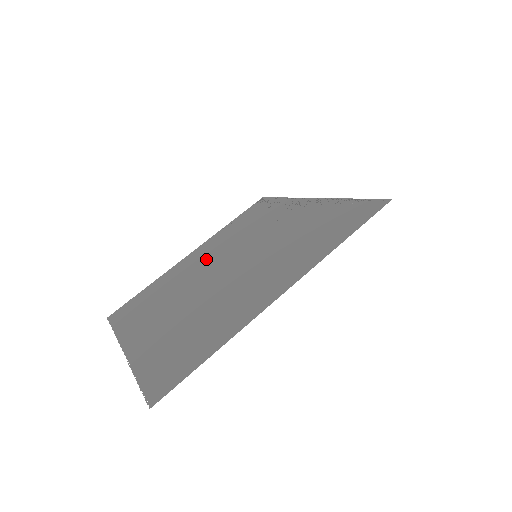
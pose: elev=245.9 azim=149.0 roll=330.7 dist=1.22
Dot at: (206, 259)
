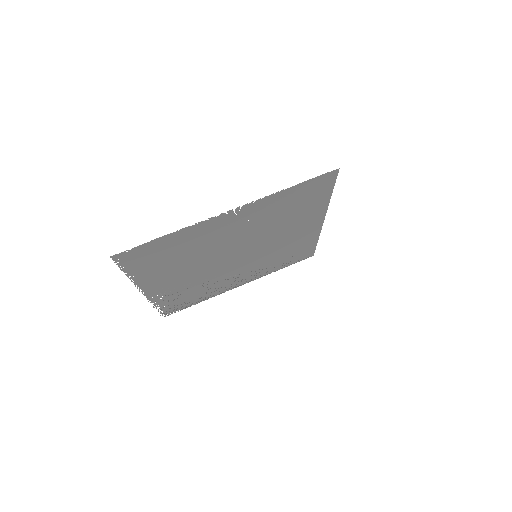
Dot at: (190, 275)
